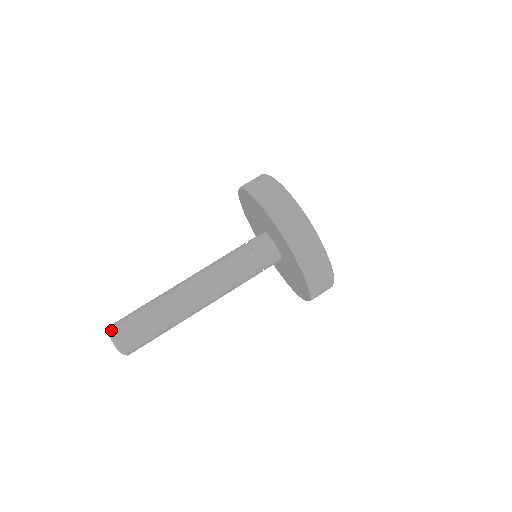
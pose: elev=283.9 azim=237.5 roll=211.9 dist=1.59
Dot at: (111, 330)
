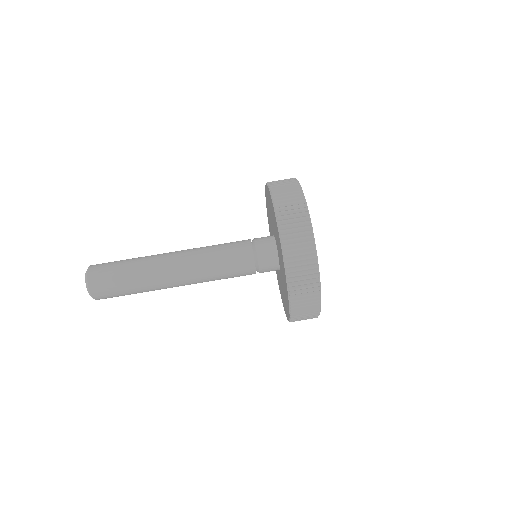
Dot at: (89, 271)
